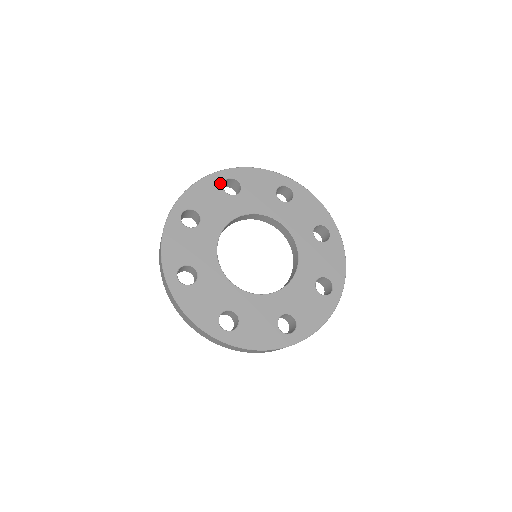
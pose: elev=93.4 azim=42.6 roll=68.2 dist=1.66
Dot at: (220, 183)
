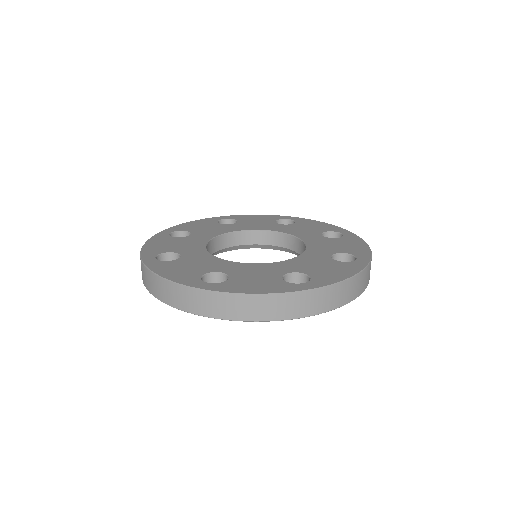
Dot at: (167, 237)
